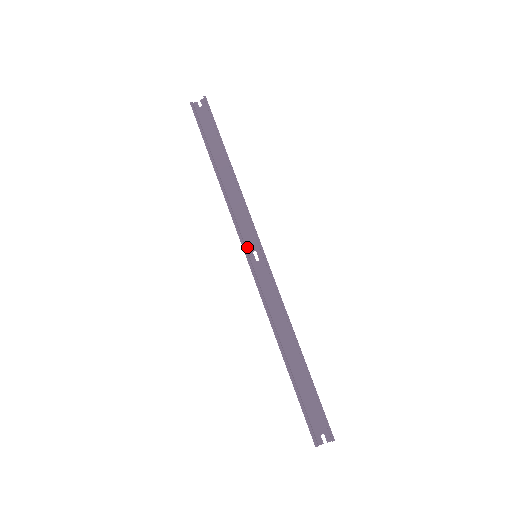
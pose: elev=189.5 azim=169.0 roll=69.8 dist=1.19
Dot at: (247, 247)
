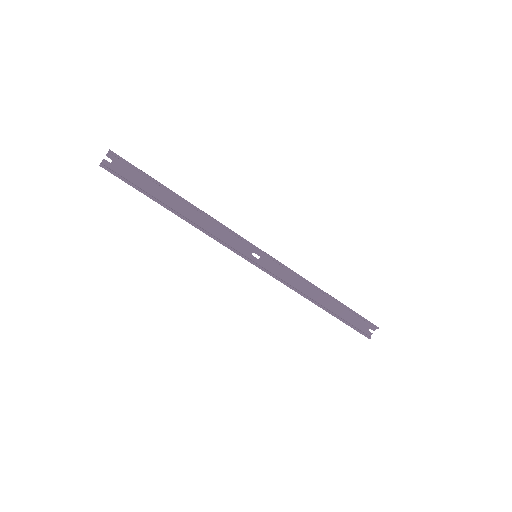
Dot at: (244, 254)
